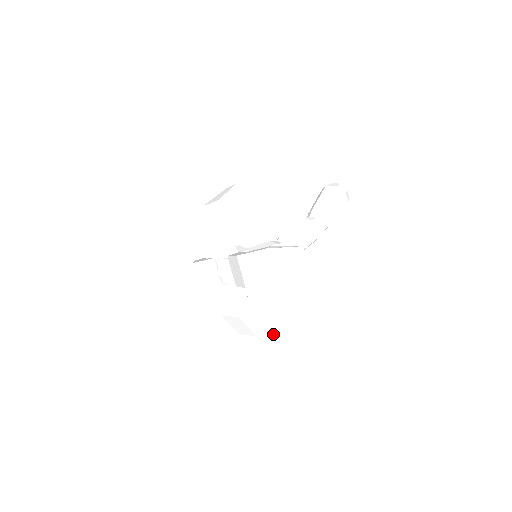
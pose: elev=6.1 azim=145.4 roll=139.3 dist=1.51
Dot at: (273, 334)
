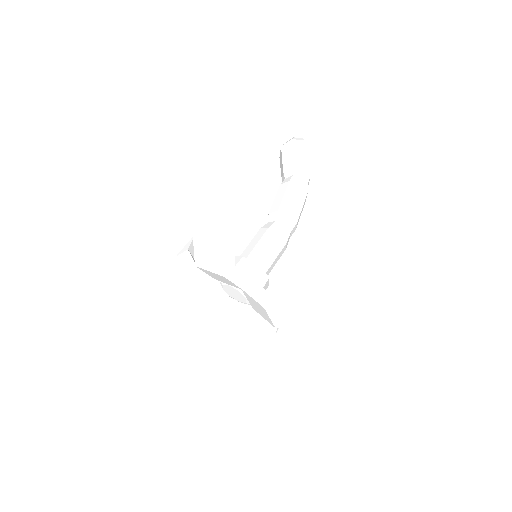
Dot at: (326, 287)
